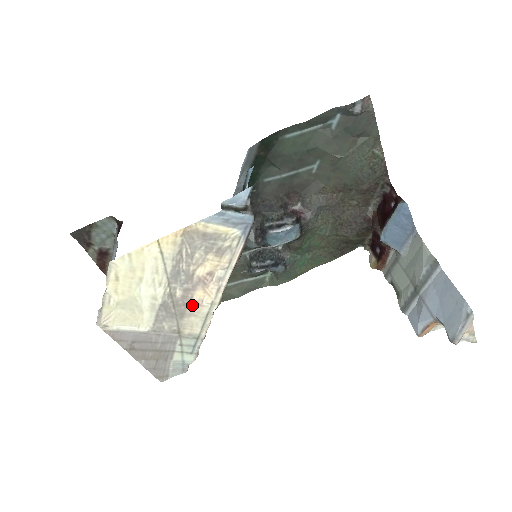
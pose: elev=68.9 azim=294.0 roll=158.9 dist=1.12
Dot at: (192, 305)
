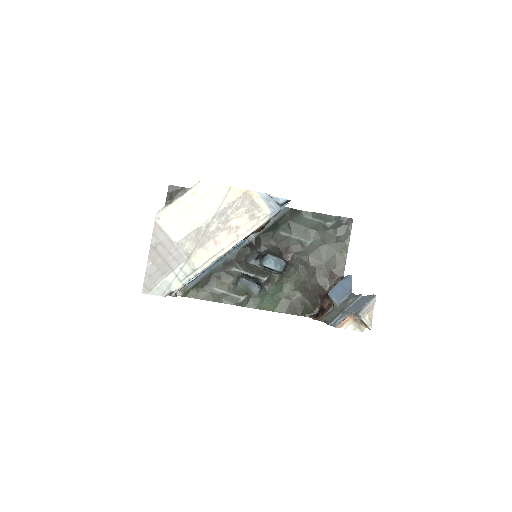
Dot at: (212, 242)
